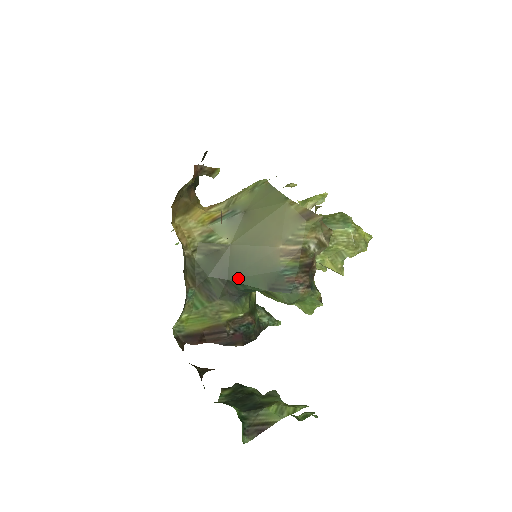
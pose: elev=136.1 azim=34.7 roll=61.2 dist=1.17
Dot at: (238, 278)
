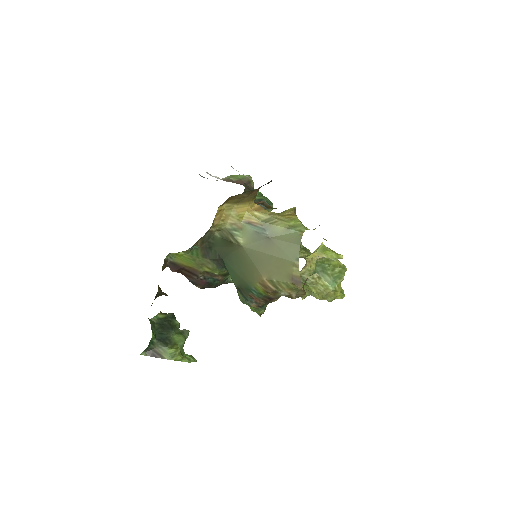
Dot at: (228, 265)
